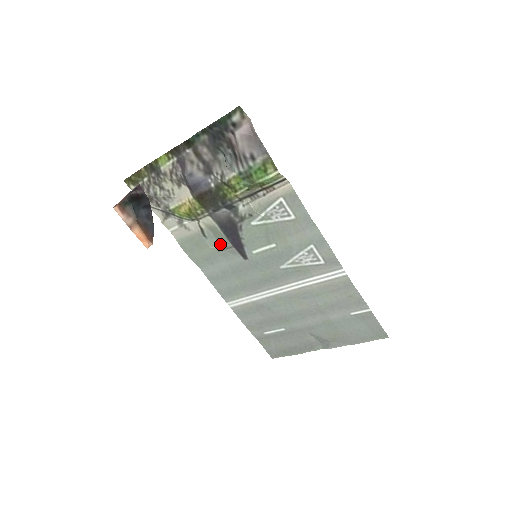
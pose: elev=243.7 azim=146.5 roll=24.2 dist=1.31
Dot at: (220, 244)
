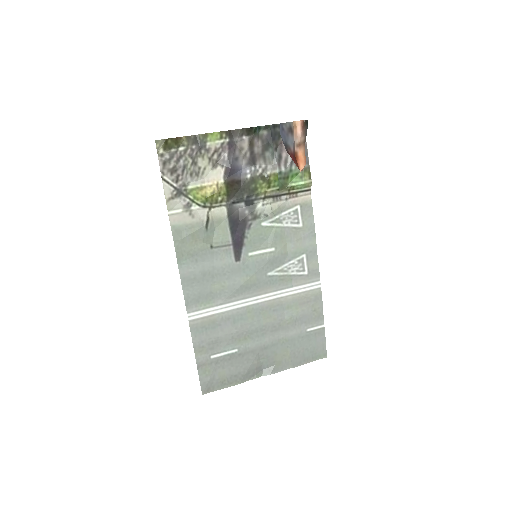
Dot at: (215, 241)
